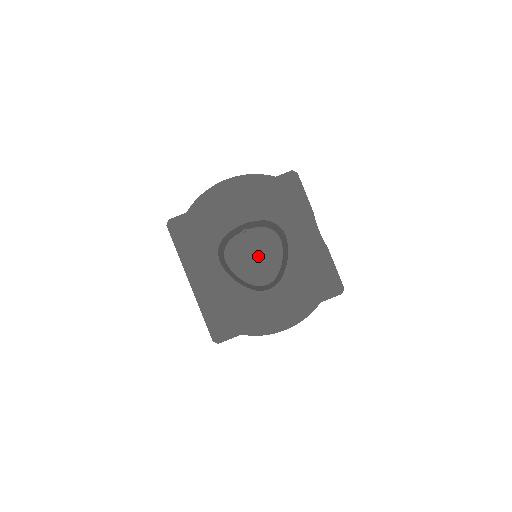
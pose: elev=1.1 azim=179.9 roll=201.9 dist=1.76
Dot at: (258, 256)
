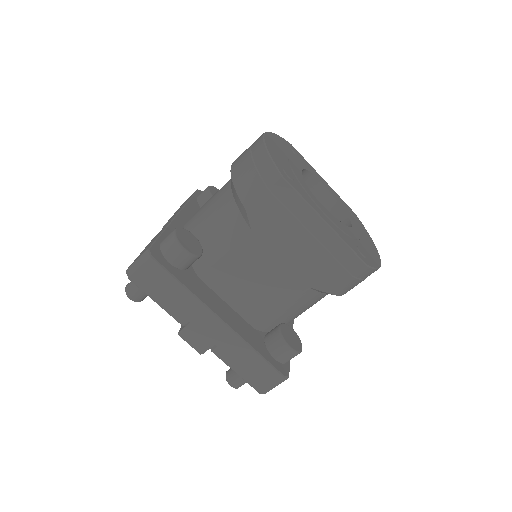
Dot at: occluded
